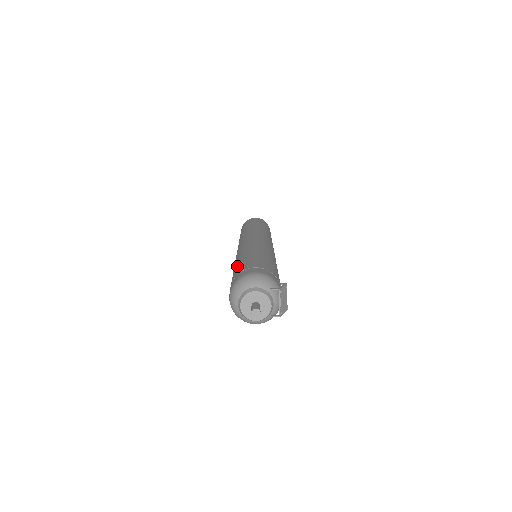
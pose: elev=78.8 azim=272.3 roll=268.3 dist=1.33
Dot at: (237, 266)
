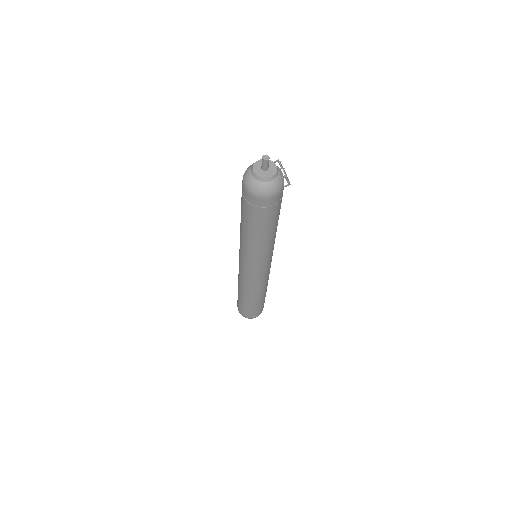
Dot at: occluded
